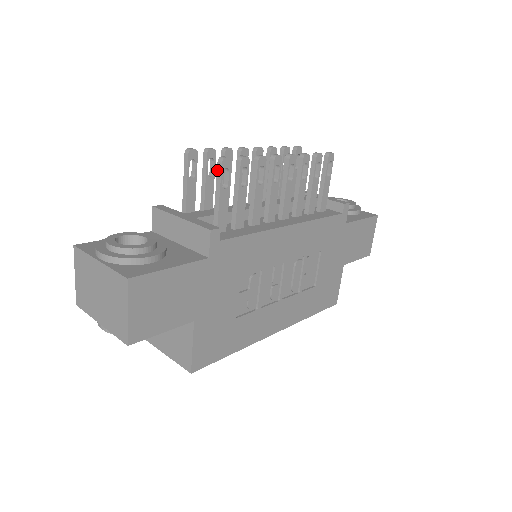
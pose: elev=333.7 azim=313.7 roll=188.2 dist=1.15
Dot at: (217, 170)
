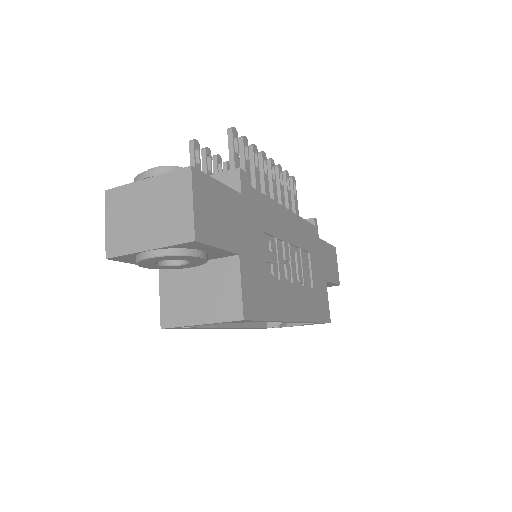
Dot at: (228, 137)
